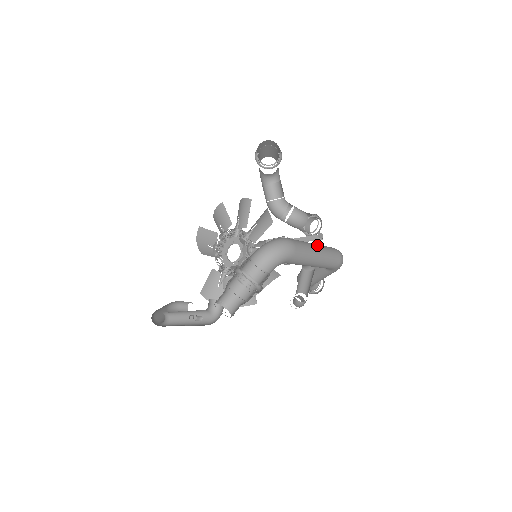
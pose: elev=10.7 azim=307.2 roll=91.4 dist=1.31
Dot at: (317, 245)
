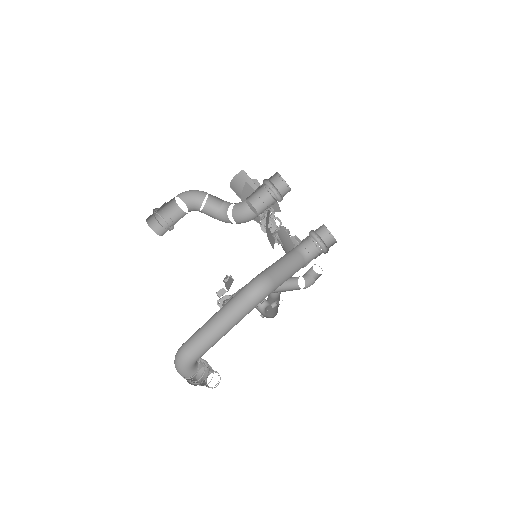
Dot at: (214, 320)
